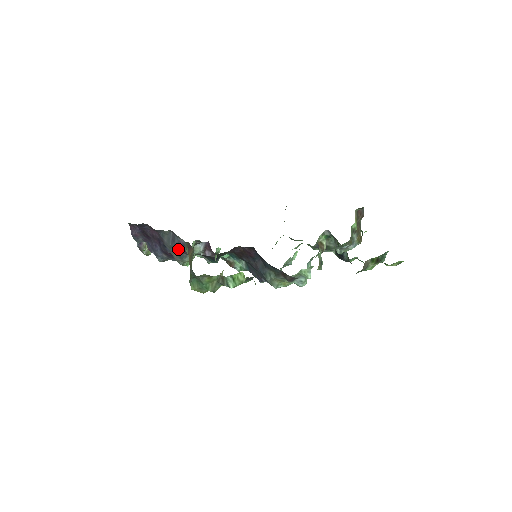
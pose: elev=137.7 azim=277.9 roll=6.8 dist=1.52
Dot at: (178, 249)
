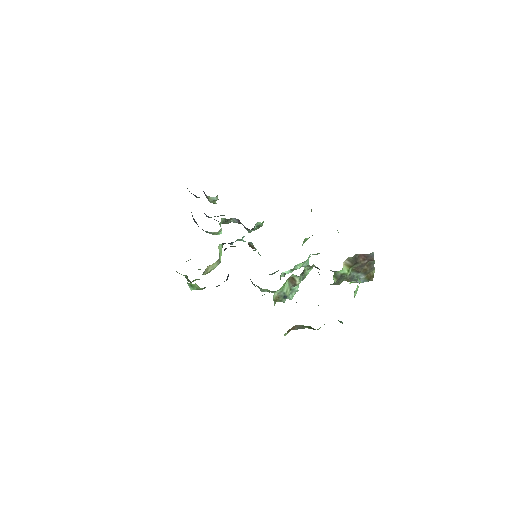
Dot at: (198, 226)
